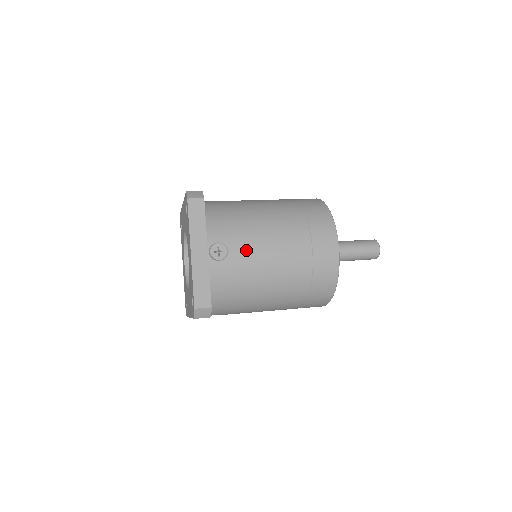
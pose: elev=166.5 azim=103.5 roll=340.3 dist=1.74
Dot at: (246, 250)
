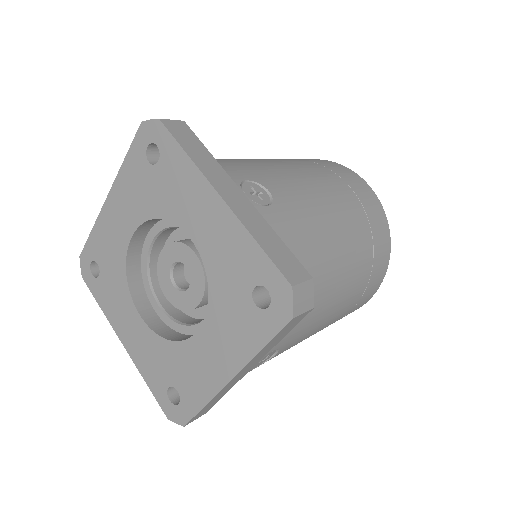
Dot at: (288, 189)
